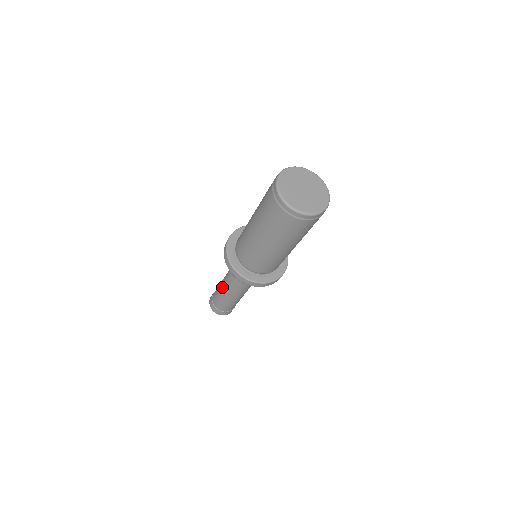
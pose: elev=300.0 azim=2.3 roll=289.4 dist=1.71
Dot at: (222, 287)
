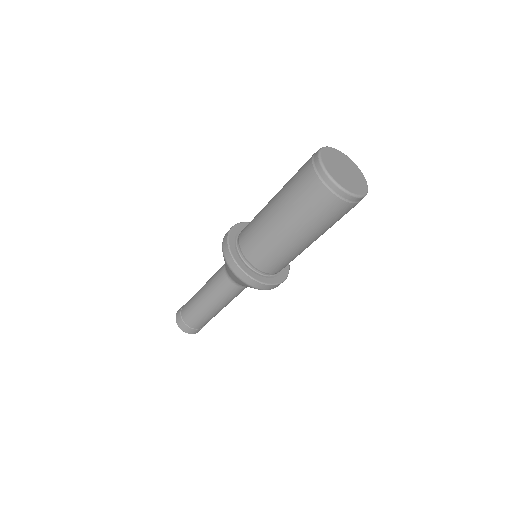
Dot at: (214, 309)
